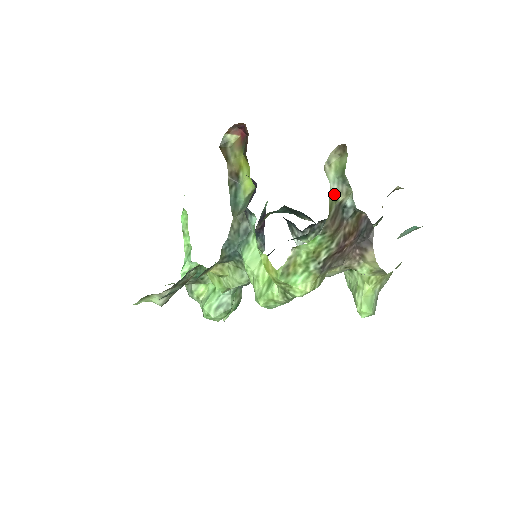
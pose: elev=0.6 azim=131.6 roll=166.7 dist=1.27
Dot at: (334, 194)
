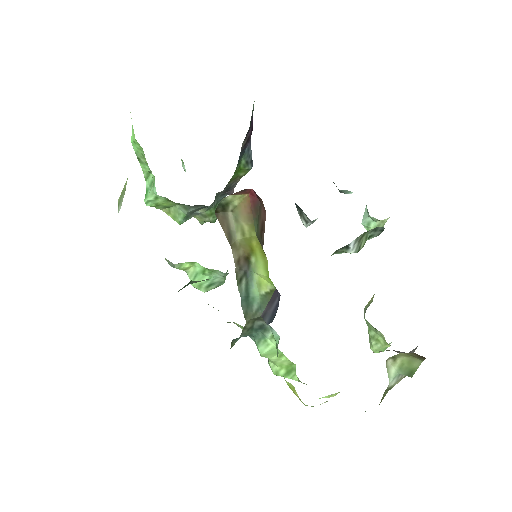
Dot at: (391, 386)
